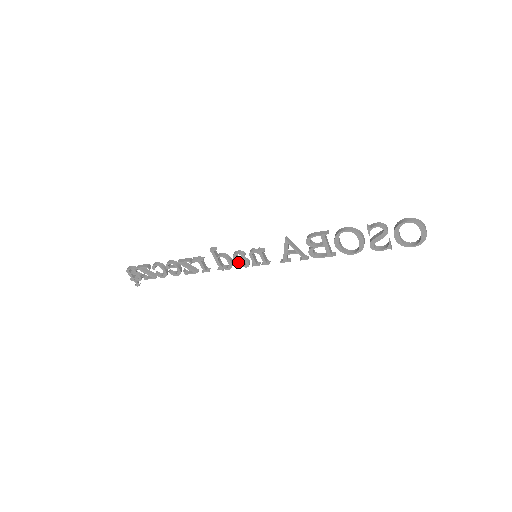
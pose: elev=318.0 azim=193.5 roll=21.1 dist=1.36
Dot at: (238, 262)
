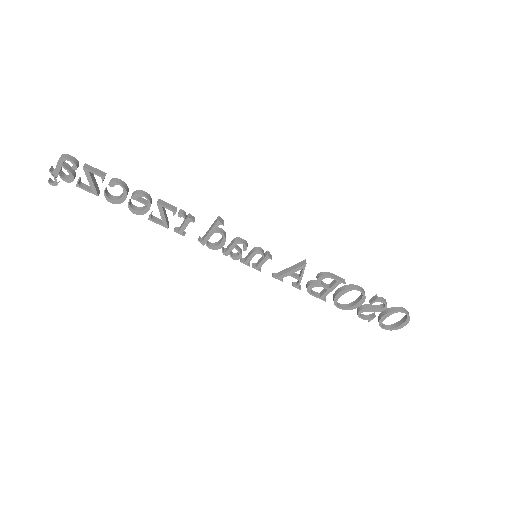
Dot at: occluded
